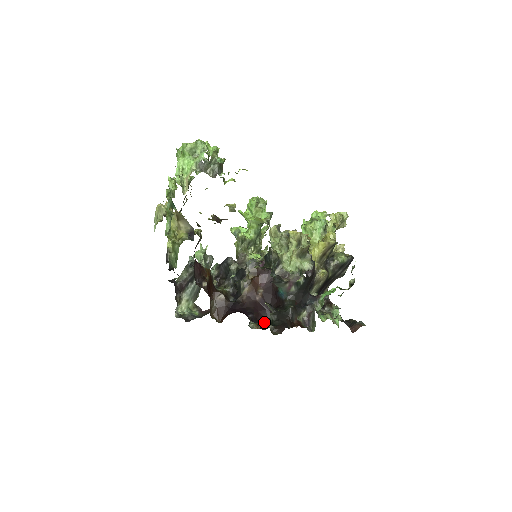
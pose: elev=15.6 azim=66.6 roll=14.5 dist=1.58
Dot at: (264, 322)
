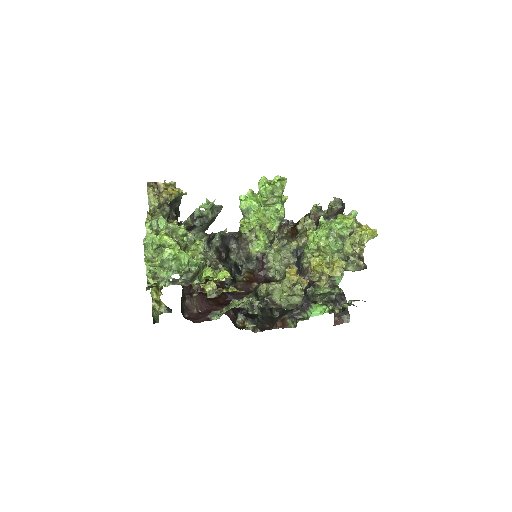
Dot at: occluded
